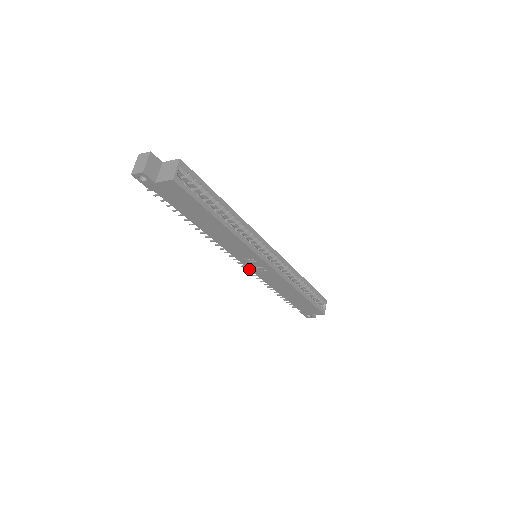
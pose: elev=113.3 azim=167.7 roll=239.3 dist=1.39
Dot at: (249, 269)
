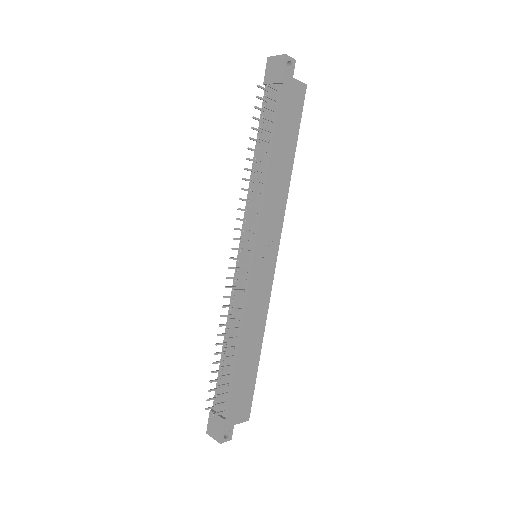
Dot at: (251, 270)
